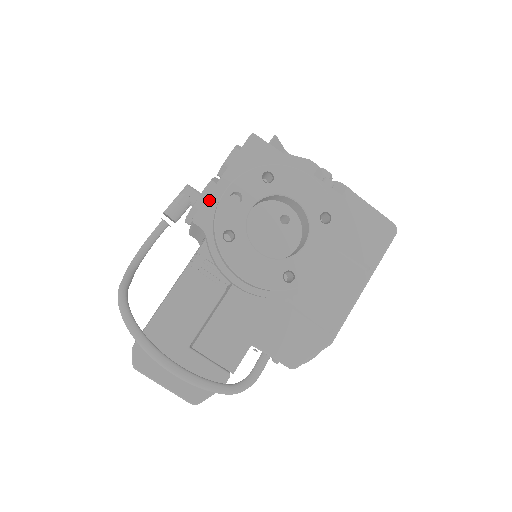
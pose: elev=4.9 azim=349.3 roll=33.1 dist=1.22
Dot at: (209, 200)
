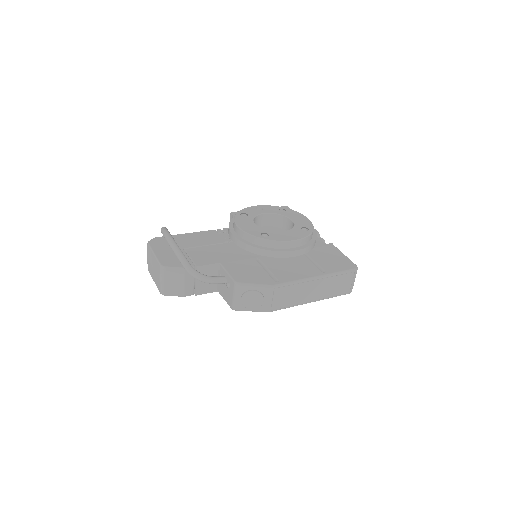
Dot at: occluded
